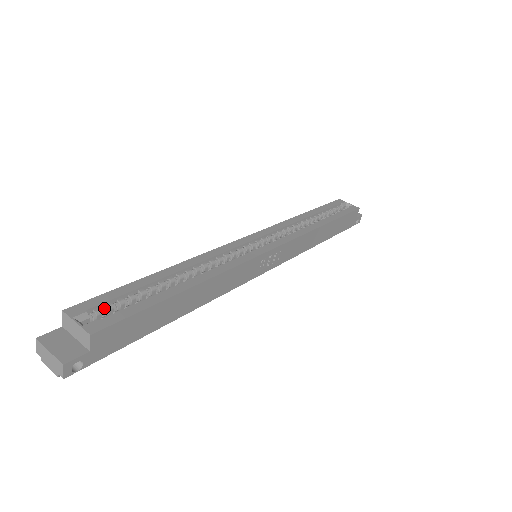
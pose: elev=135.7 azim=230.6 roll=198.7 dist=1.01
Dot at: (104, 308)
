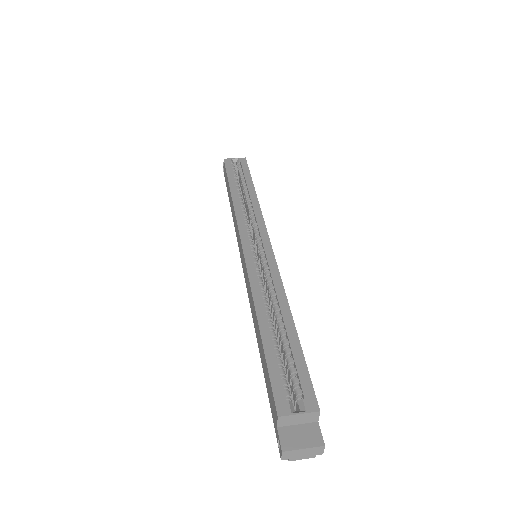
Dot at: (285, 388)
